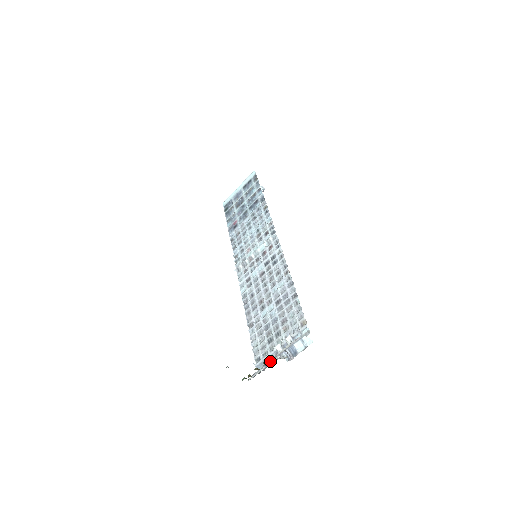
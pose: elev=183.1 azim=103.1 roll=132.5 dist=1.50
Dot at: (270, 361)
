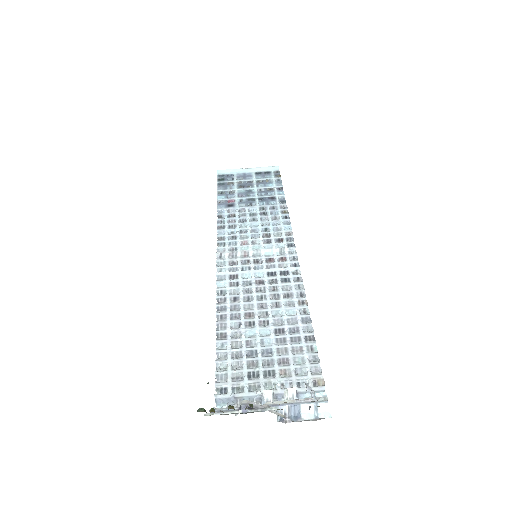
Dot at: (255, 407)
